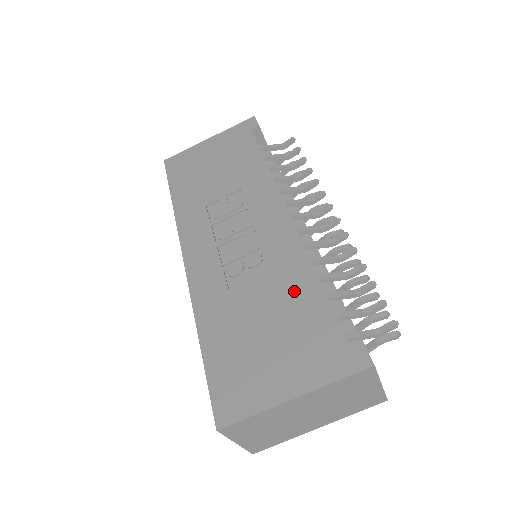
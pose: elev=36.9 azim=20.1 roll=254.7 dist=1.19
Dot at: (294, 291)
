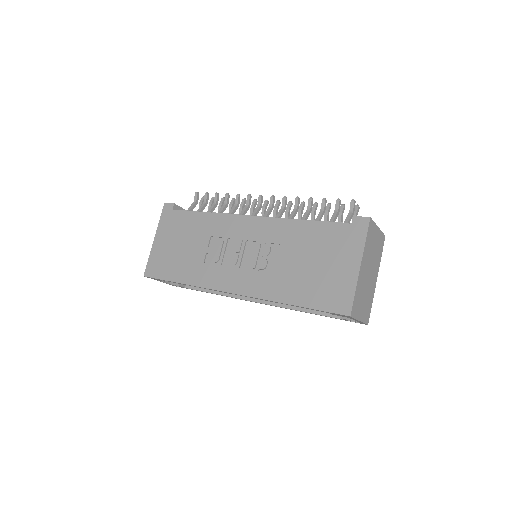
Dot at: (302, 237)
